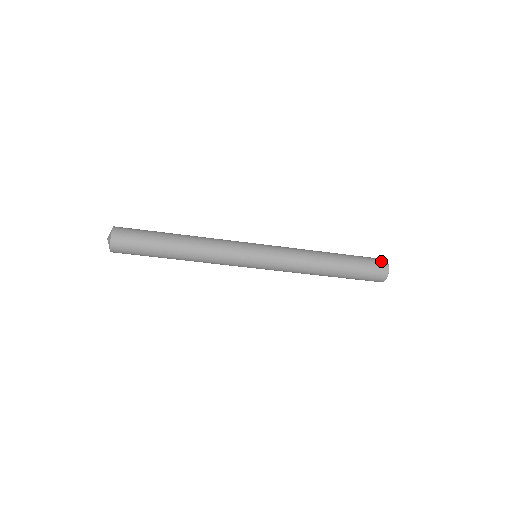
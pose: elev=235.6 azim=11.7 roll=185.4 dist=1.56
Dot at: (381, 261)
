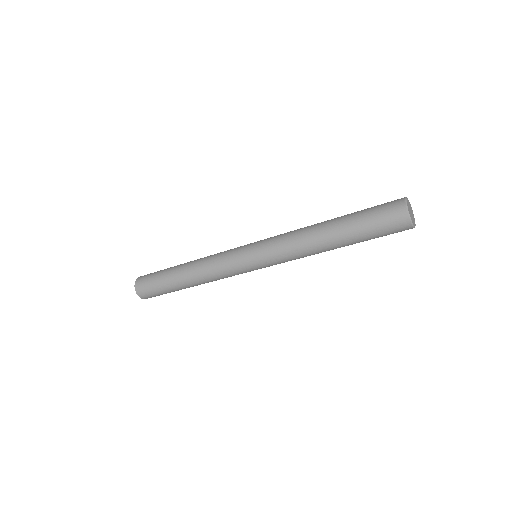
Dot at: (398, 216)
